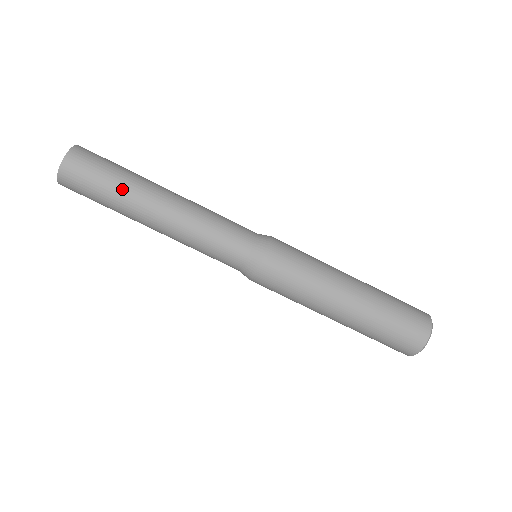
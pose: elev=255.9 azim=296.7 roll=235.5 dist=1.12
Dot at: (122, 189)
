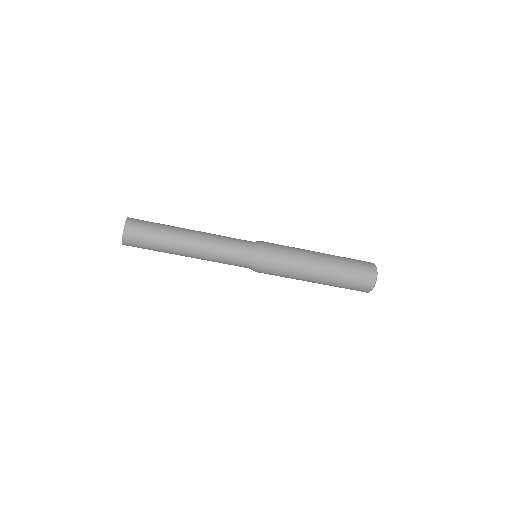
Dot at: occluded
